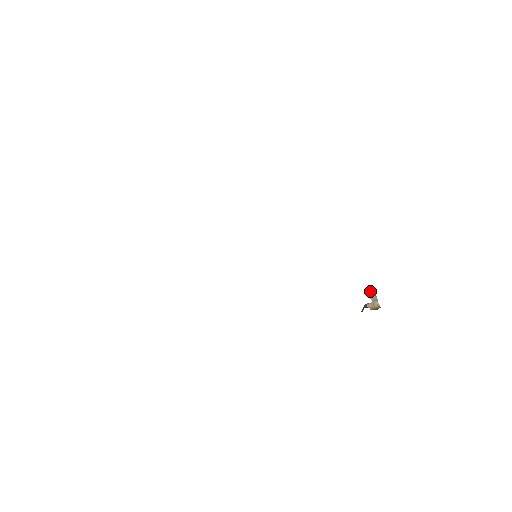
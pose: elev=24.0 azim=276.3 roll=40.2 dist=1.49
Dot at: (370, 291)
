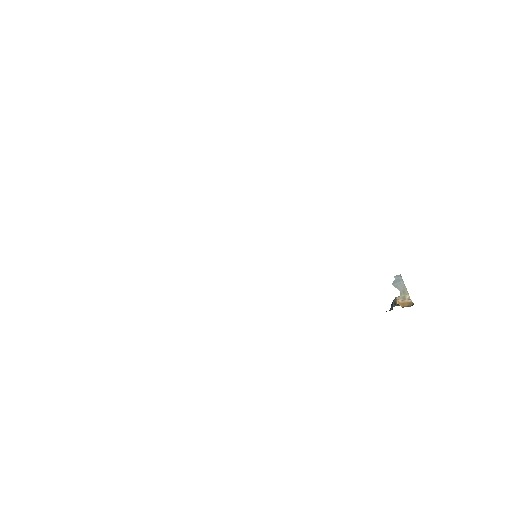
Dot at: (396, 278)
